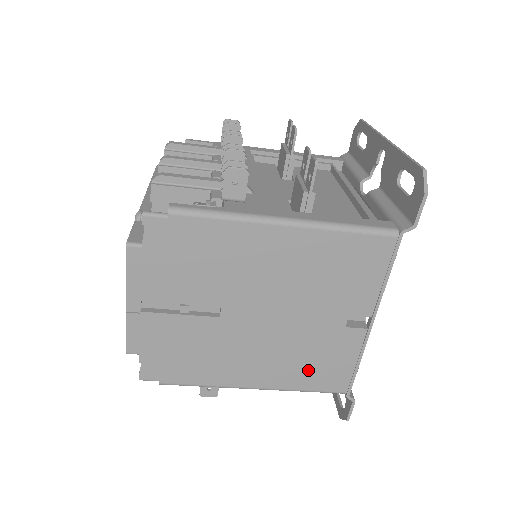
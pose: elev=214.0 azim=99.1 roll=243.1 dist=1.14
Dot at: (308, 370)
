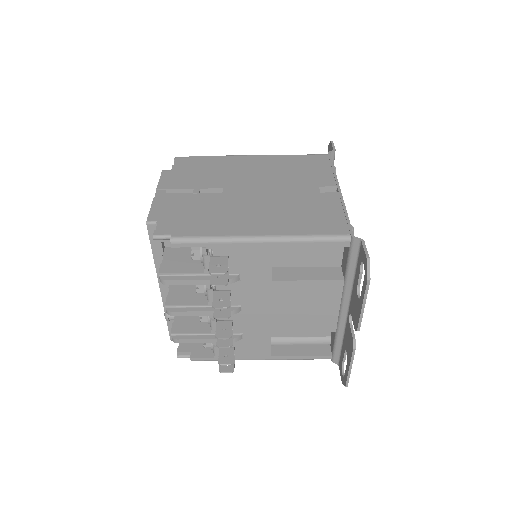
Dot at: (304, 220)
